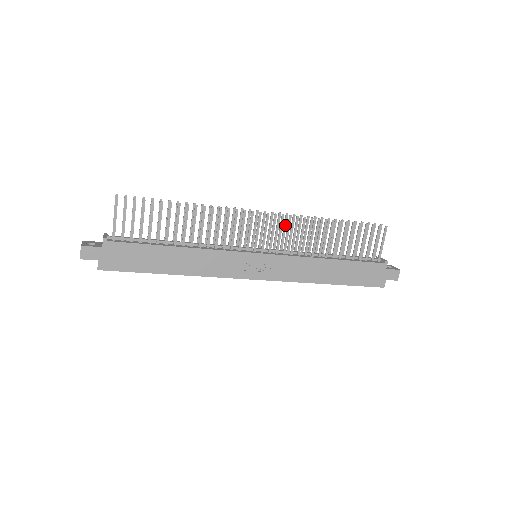
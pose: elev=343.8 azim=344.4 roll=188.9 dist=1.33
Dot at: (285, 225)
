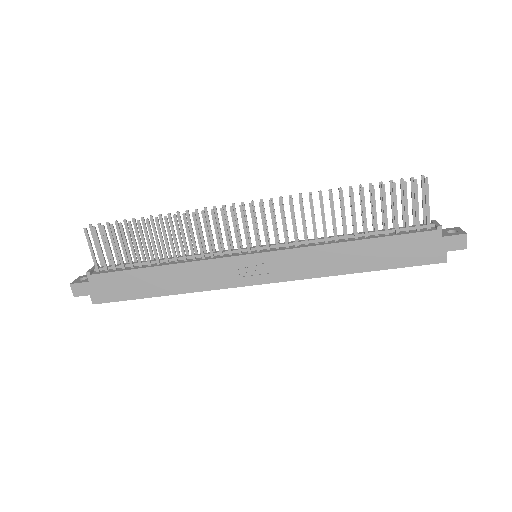
Dot at: occluded
